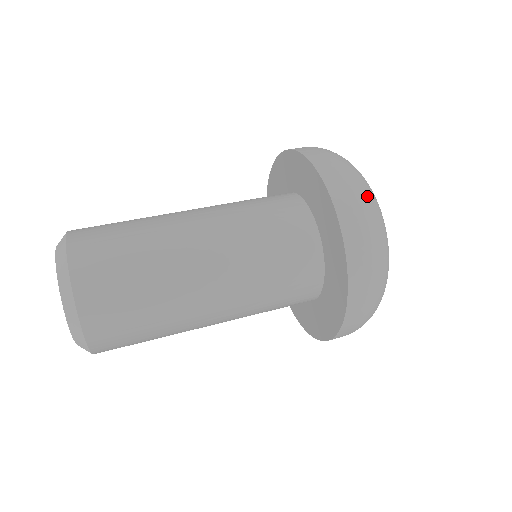
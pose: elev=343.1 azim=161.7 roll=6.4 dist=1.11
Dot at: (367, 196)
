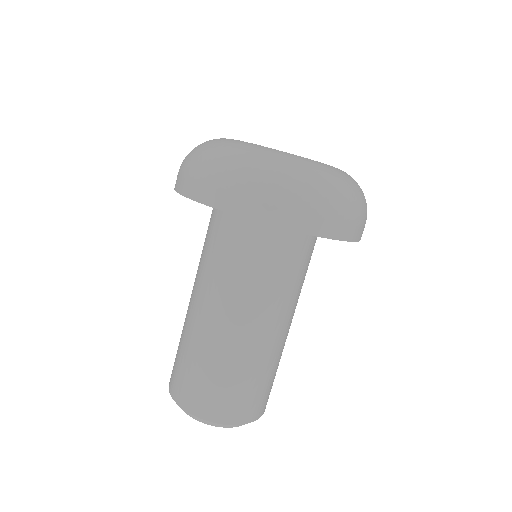
Dot at: (322, 194)
